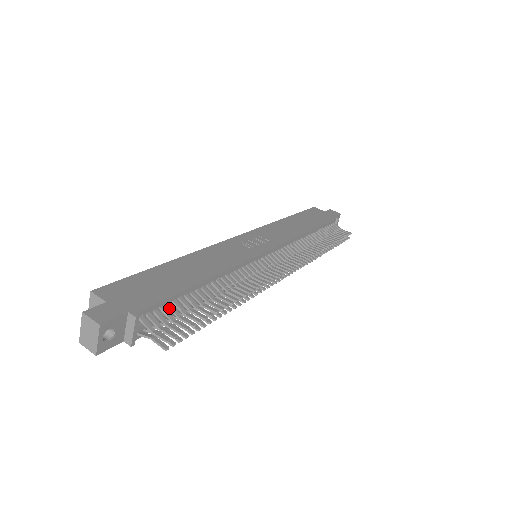
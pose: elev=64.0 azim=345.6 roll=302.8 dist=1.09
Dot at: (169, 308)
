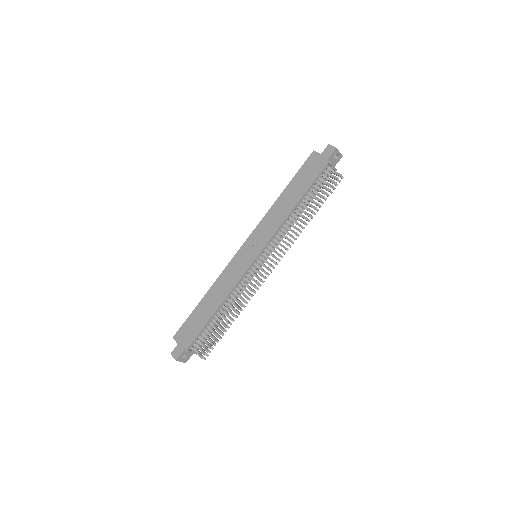
Dot at: (203, 336)
